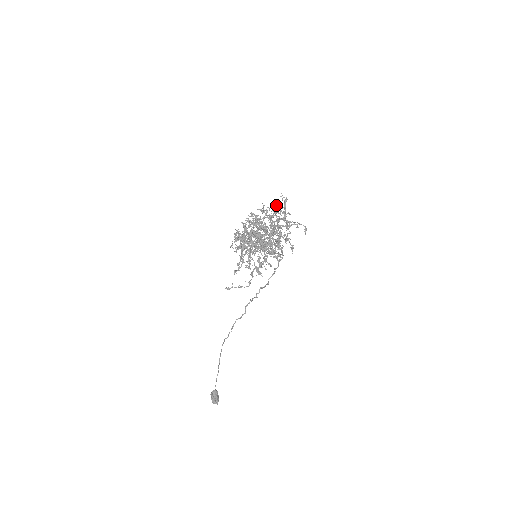
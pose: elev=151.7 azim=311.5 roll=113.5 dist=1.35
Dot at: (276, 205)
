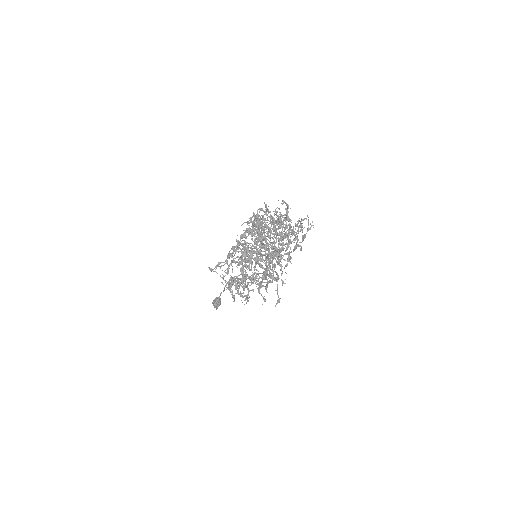
Dot at: (291, 230)
